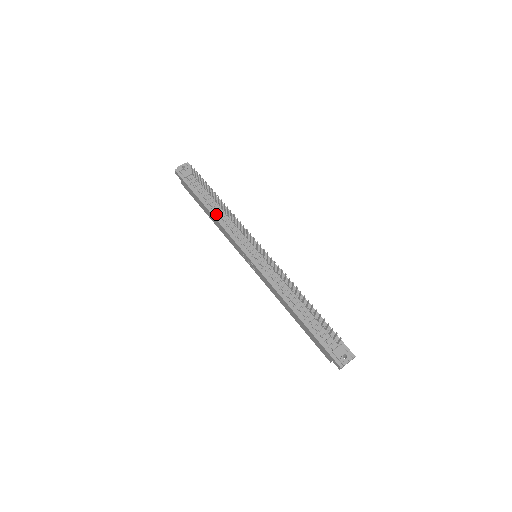
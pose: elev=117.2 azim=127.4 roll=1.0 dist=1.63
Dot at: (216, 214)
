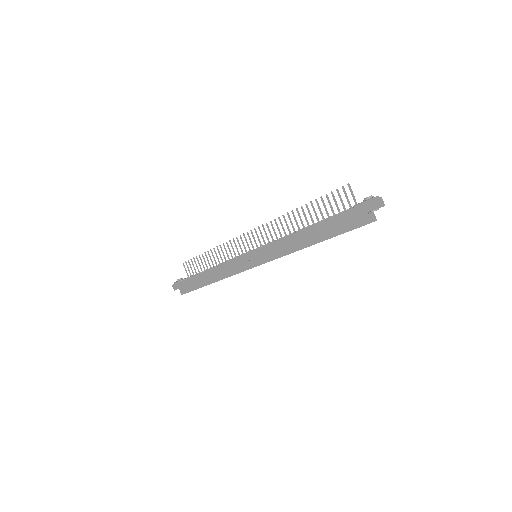
Dot at: occluded
